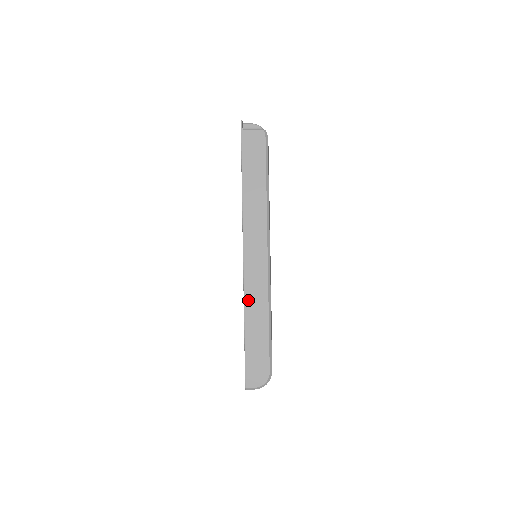
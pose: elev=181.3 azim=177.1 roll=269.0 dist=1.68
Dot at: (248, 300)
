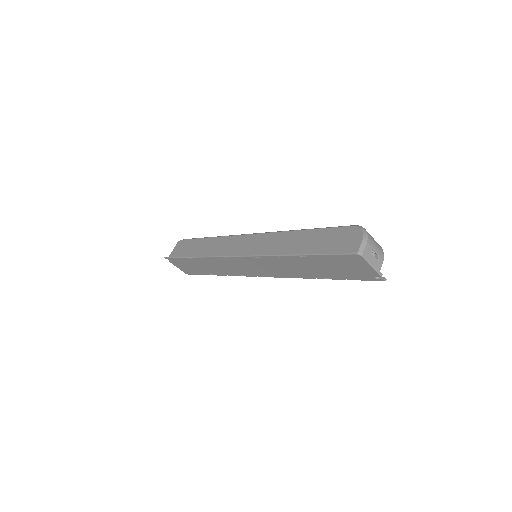
Dot at: (272, 251)
